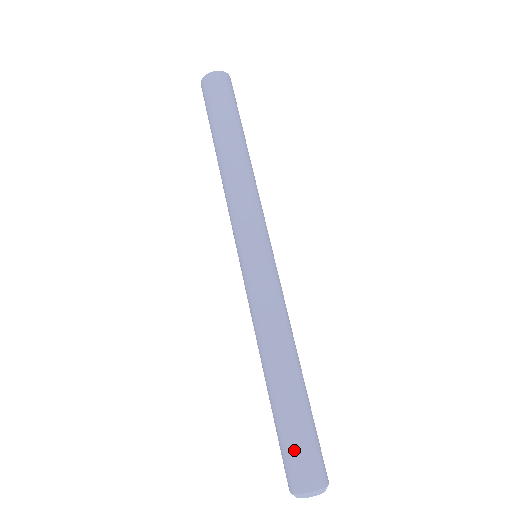
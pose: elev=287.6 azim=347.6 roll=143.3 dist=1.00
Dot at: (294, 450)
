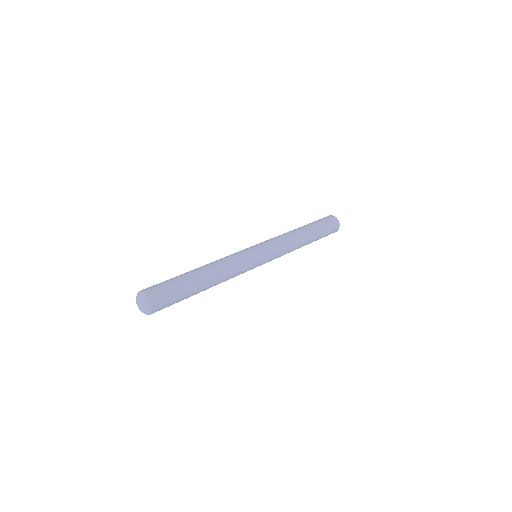
Dot at: (161, 282)
